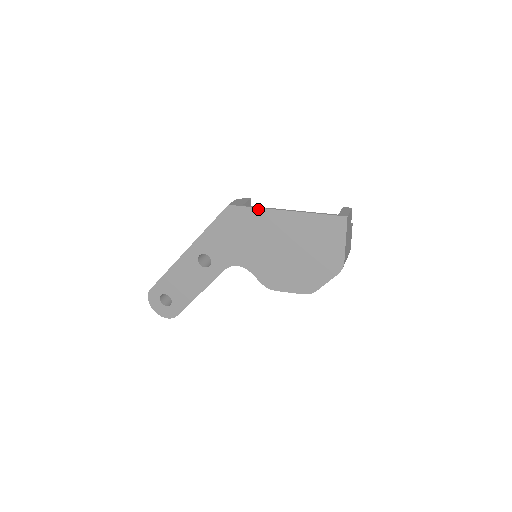
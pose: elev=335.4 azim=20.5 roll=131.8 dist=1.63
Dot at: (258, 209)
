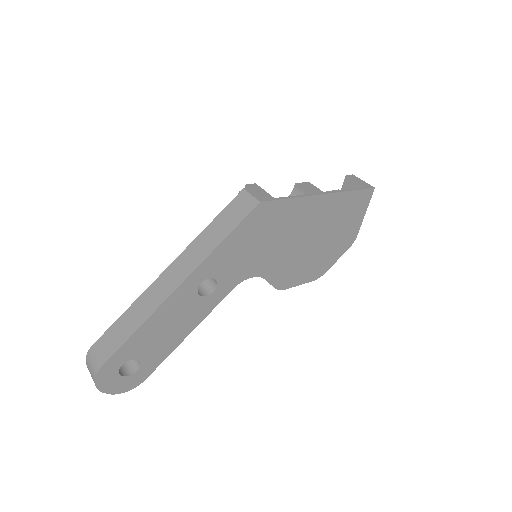
Dot at: (295, 199)
